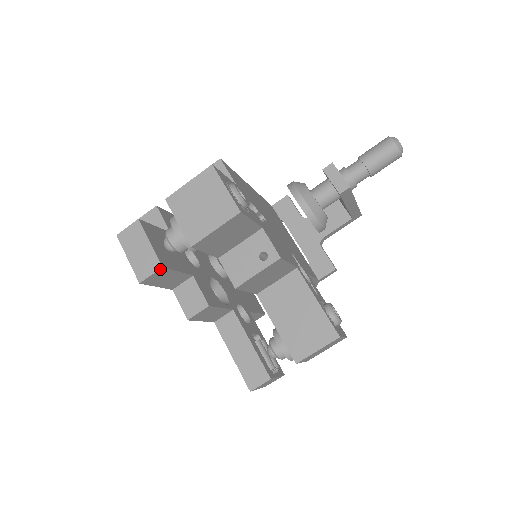
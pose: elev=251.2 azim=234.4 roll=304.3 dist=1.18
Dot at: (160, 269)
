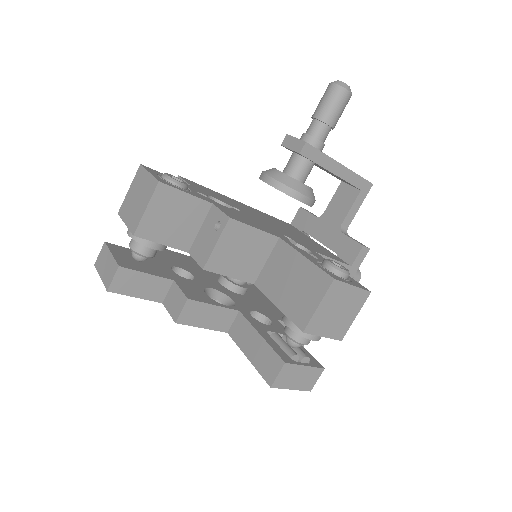
Dot at: (118, 270)
